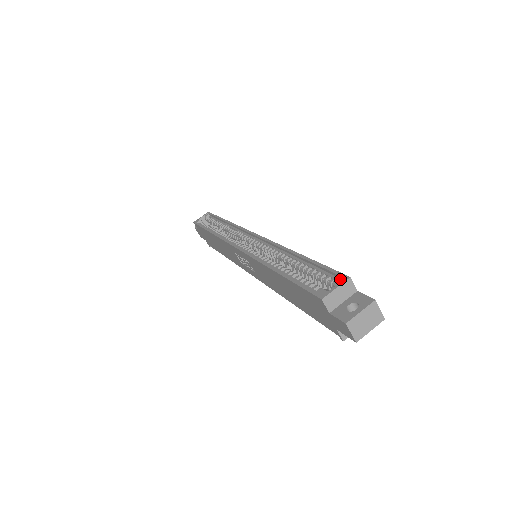
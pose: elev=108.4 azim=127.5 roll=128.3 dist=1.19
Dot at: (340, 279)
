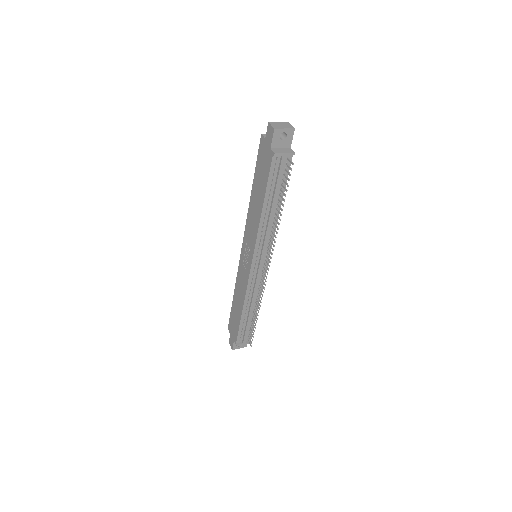
Dot at: occluded
